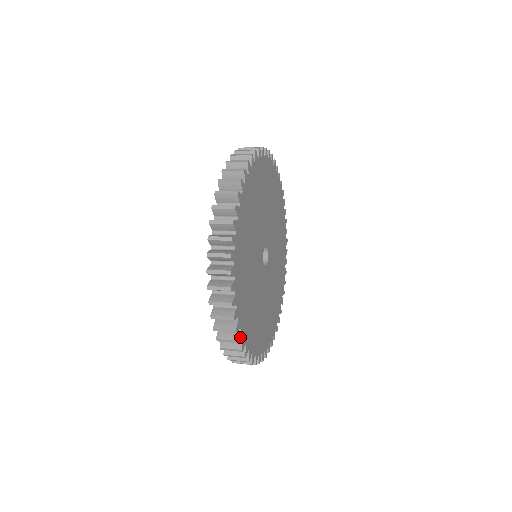
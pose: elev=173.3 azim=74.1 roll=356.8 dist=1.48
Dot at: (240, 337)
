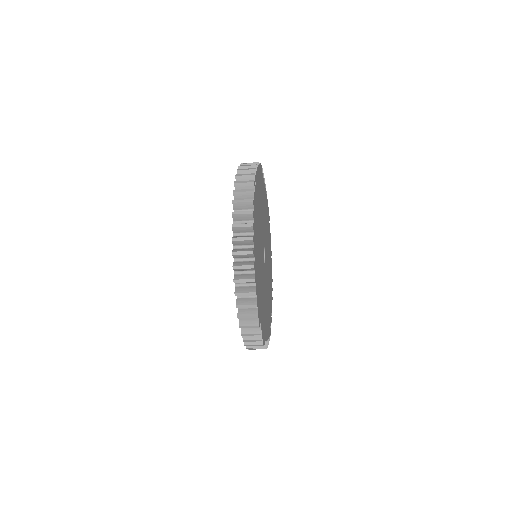
Dot at: (254, 266)
